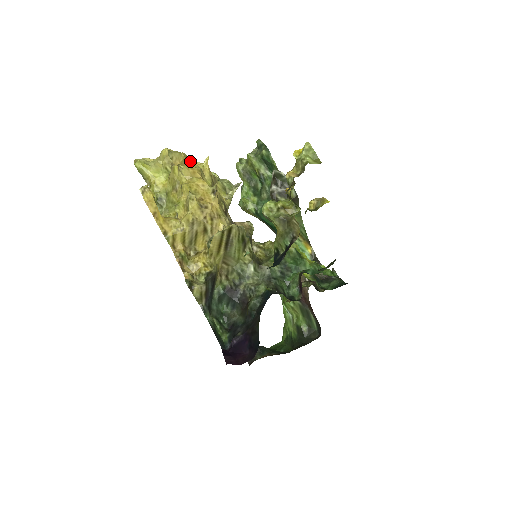
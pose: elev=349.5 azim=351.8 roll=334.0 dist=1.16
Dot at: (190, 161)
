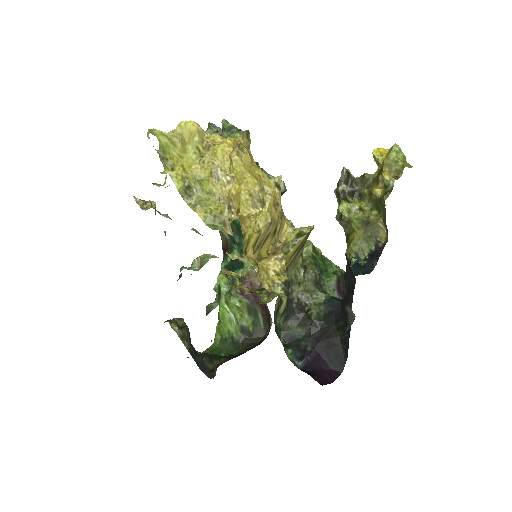
Dot at: occluded
